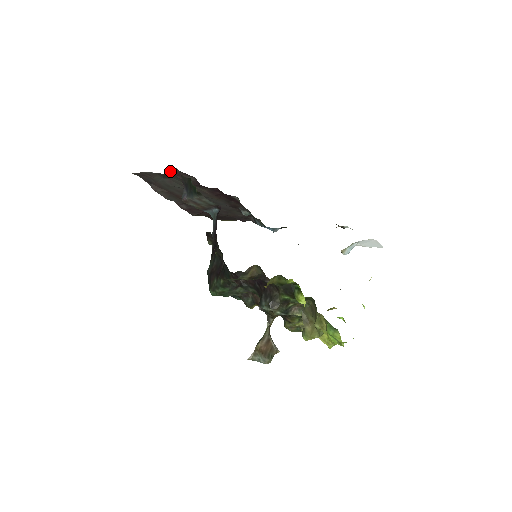
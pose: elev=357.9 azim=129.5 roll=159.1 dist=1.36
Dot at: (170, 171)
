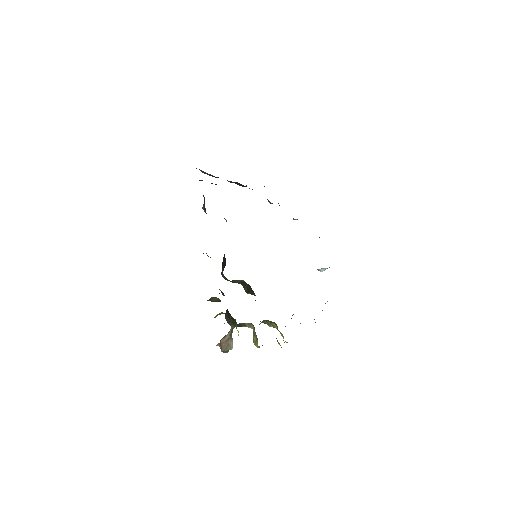
Dot at: occluded
